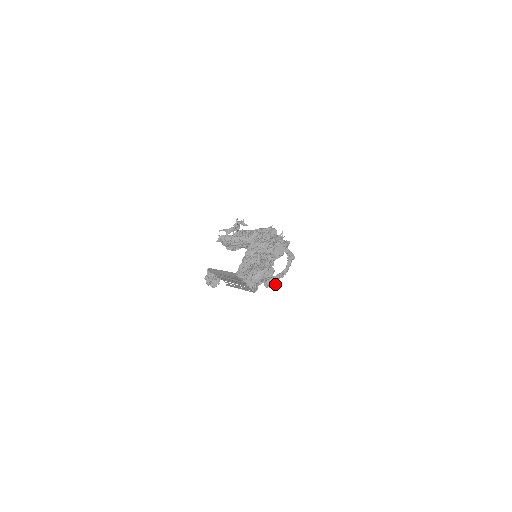
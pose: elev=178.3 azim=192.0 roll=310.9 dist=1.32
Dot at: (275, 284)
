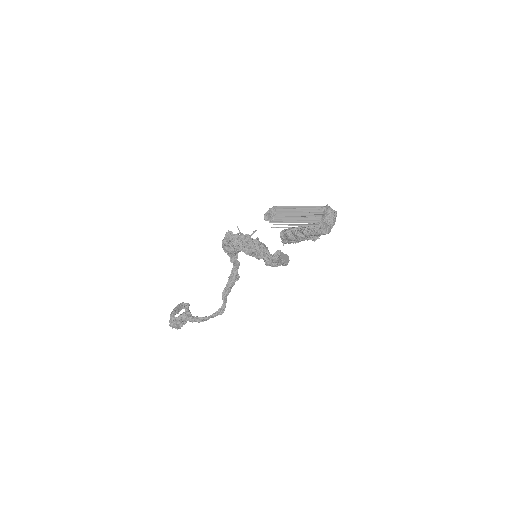
Dot at: (179, 328)
